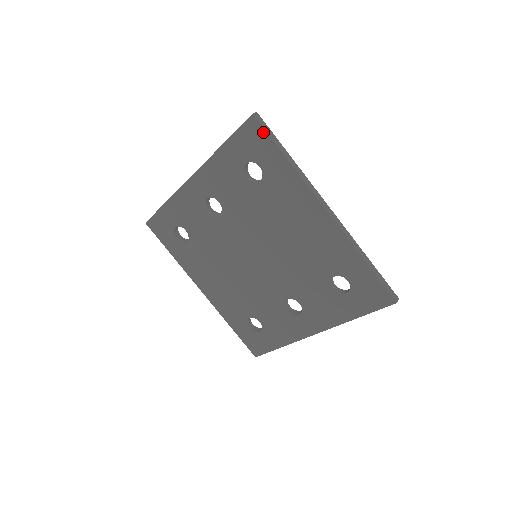
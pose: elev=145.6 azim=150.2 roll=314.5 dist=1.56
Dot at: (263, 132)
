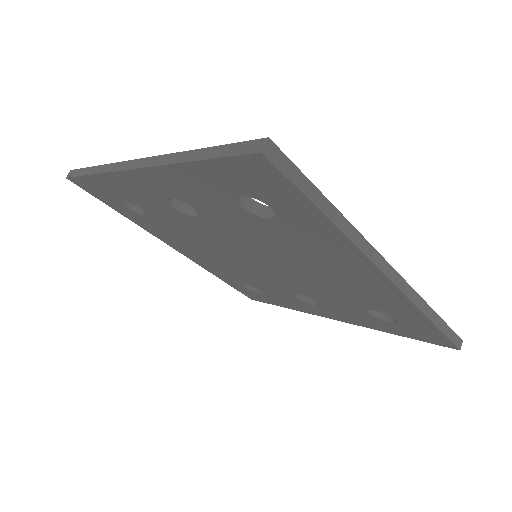
Dot at: (283, 180)
